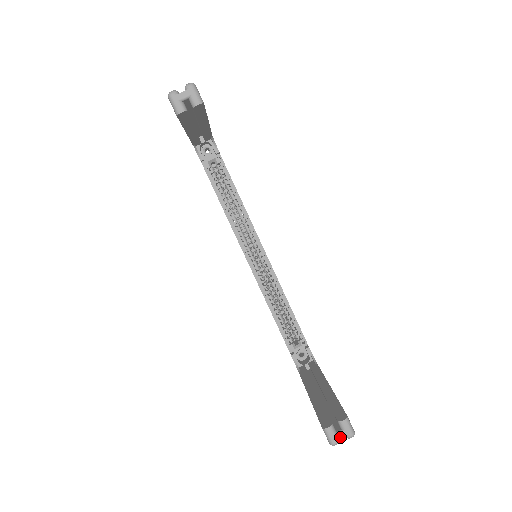
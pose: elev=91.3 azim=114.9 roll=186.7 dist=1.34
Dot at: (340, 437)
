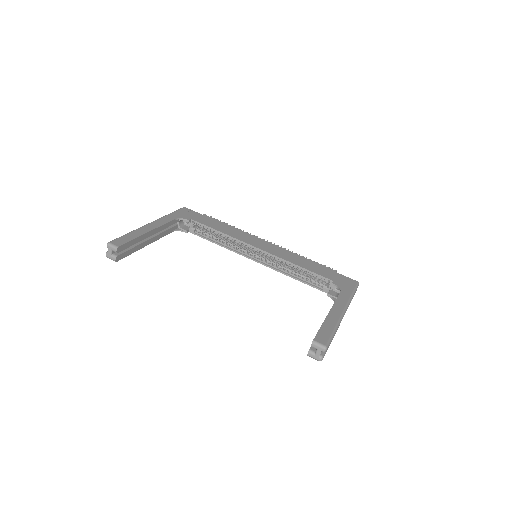
Dot at: (318, 354)
